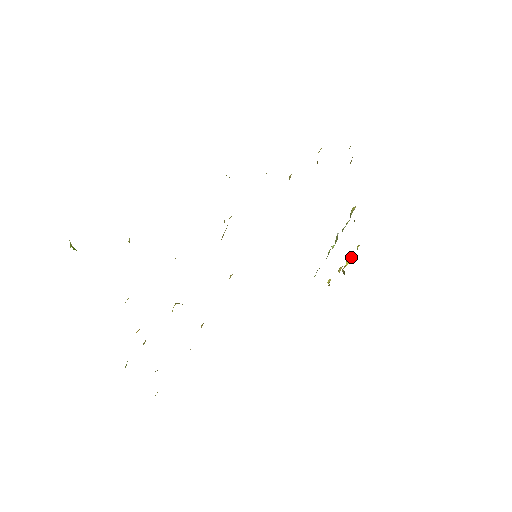
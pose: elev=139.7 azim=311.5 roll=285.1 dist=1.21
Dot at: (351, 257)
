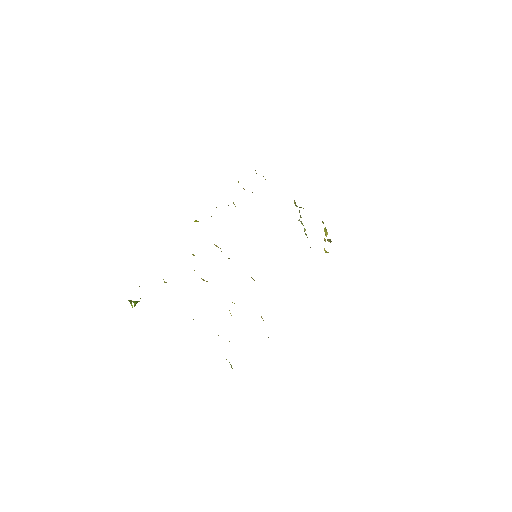
Dot at: (325, 230)
